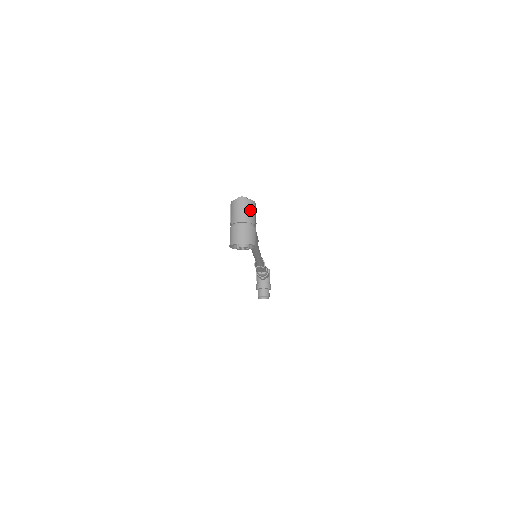
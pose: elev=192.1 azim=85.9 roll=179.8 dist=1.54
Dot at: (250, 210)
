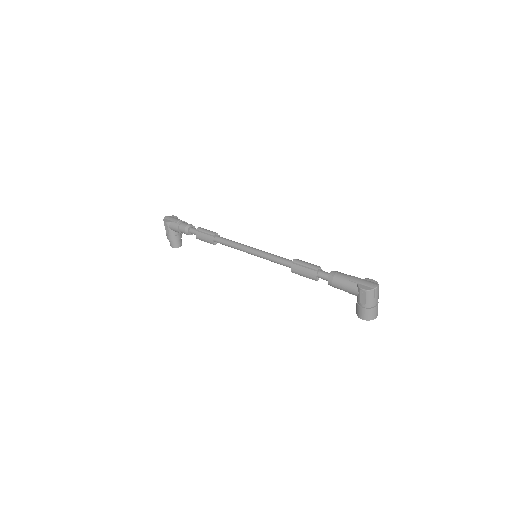
Dot at: (378, 291)
